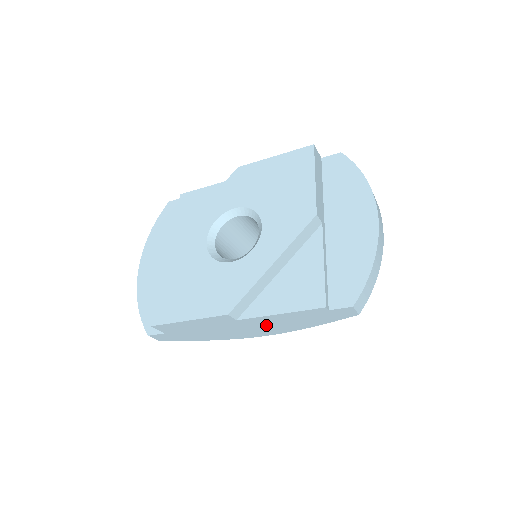
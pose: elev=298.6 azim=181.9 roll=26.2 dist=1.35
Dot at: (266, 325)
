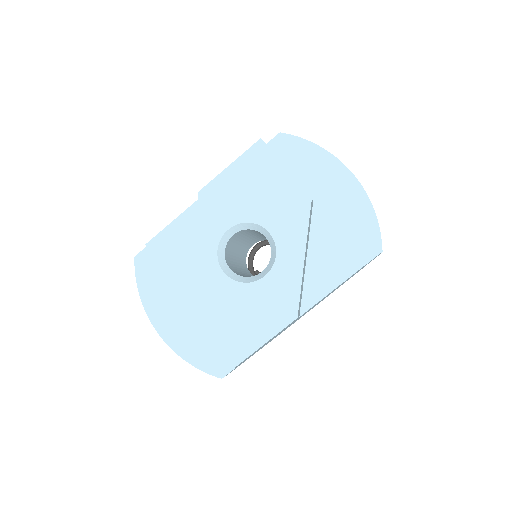
Dot at: (316, 304)
